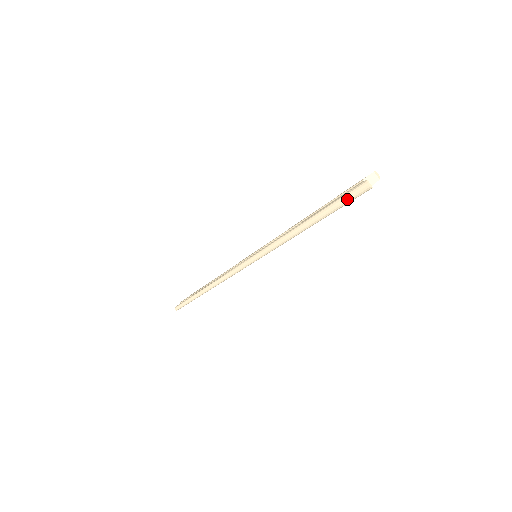
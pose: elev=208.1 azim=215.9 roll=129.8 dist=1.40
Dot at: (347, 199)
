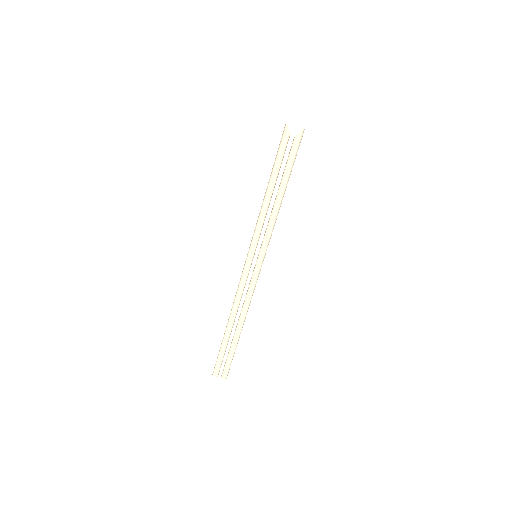
Dot at: (280, 144)
